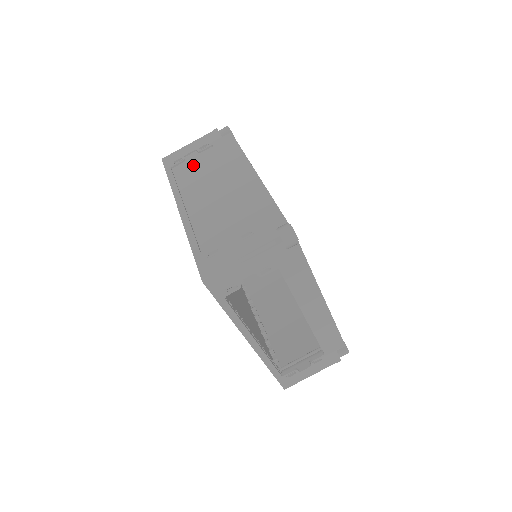
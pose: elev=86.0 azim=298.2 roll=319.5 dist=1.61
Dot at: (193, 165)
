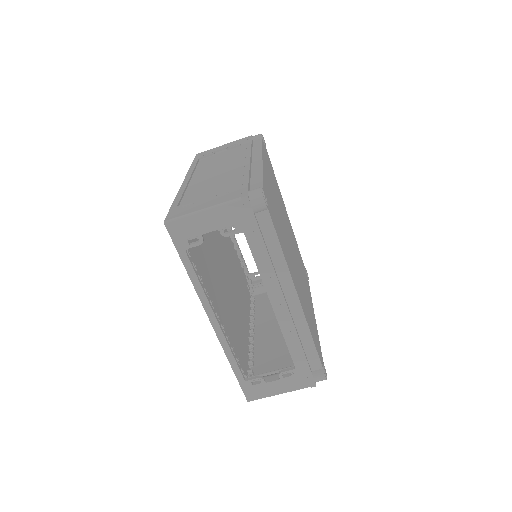
Dot at: (217, 157)
